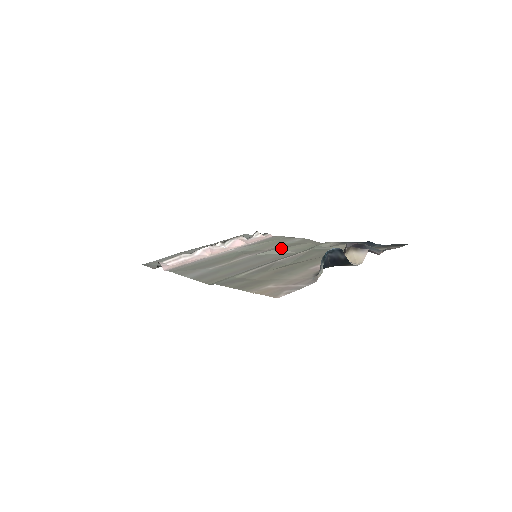
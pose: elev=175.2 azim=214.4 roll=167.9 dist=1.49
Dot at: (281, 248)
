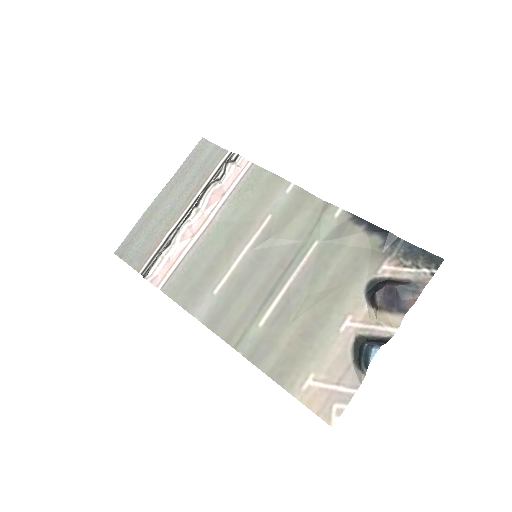
Dot at: (279, 231)
